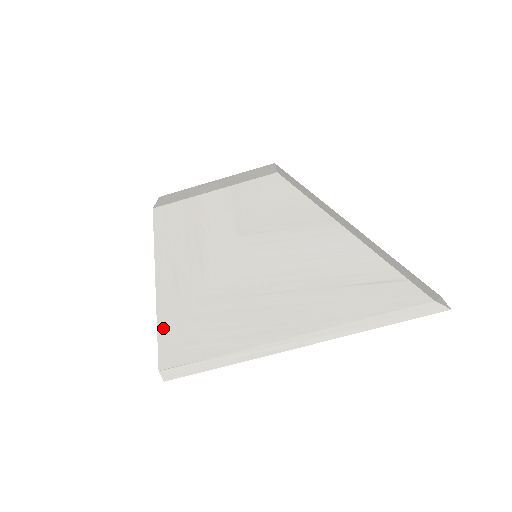
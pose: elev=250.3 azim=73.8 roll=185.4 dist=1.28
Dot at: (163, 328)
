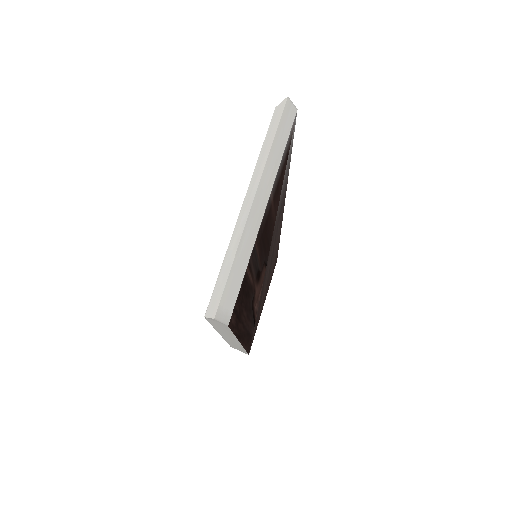
Dot at: occluded
